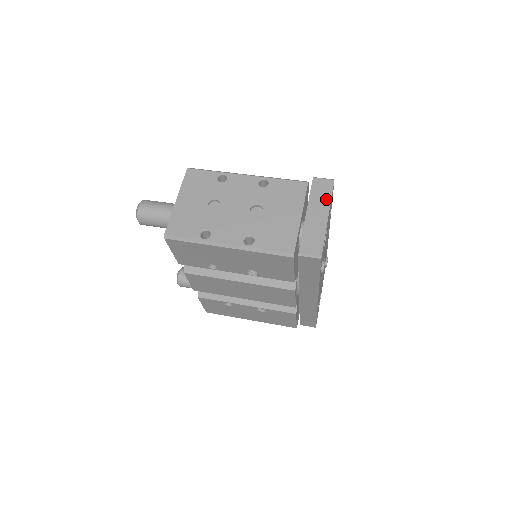
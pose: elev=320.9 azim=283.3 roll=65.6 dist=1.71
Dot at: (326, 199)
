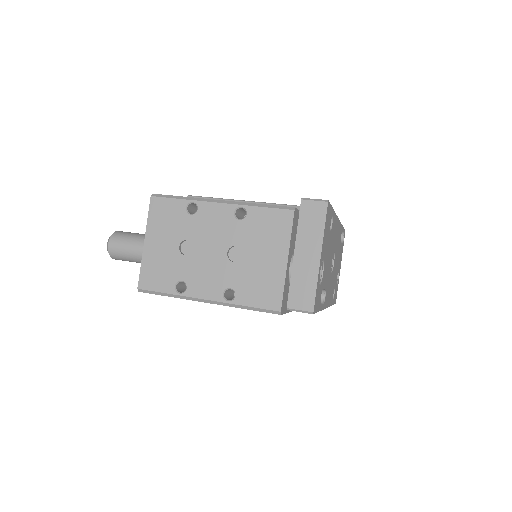
Dot at: (318, 232)
